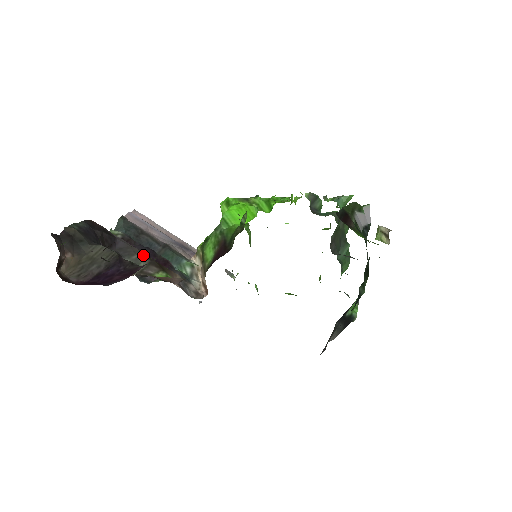
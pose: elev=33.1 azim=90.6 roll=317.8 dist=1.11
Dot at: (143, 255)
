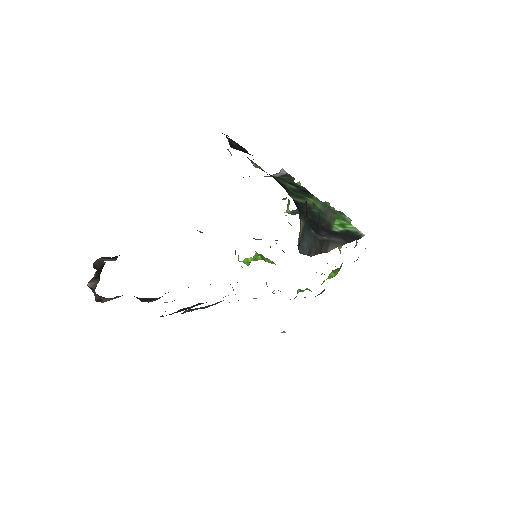
Dot at: occluded
